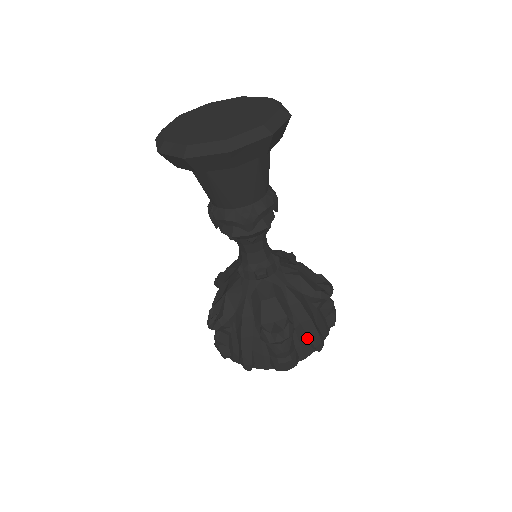
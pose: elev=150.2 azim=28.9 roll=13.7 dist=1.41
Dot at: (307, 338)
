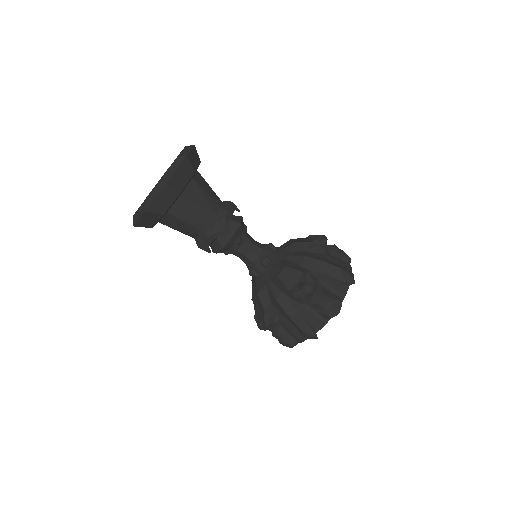
Dot at: (295, 327)
